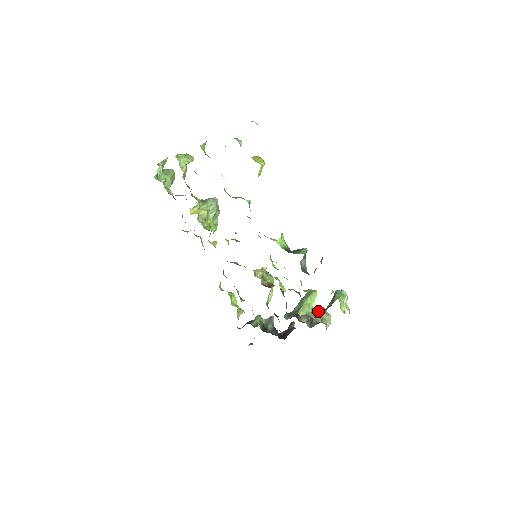
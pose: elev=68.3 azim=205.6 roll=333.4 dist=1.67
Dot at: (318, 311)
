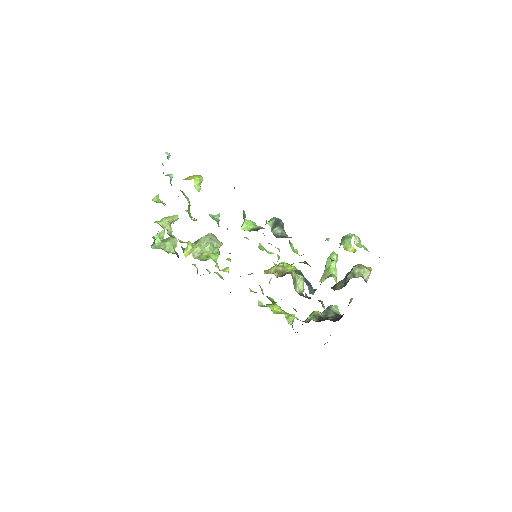
Dot at: (351, 270)
